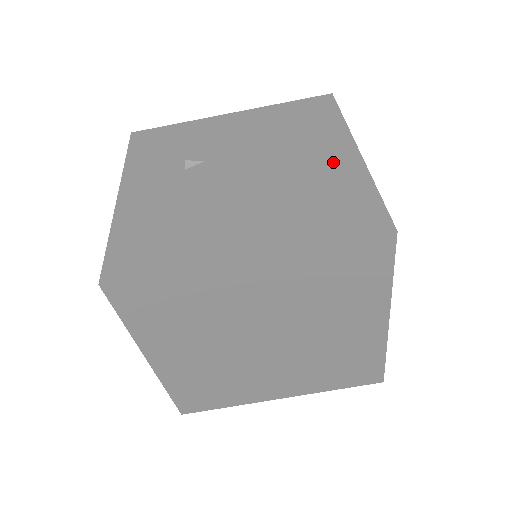
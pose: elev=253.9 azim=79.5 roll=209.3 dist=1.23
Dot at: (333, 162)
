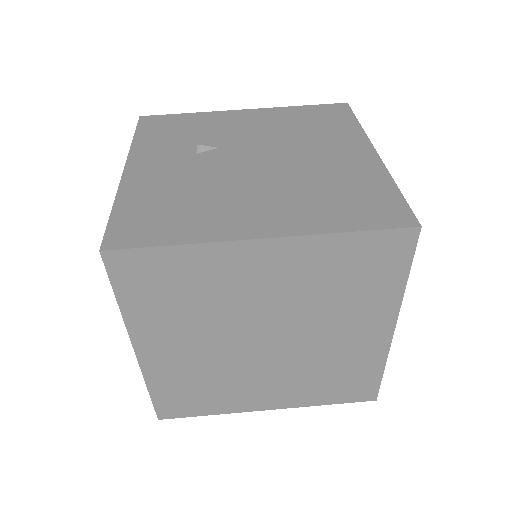
Dot at: (351, 160)
